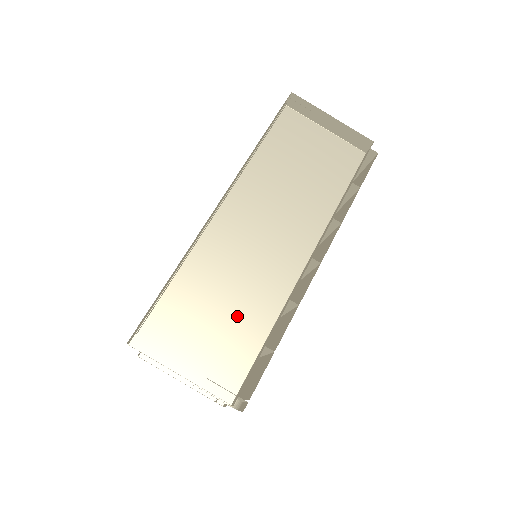
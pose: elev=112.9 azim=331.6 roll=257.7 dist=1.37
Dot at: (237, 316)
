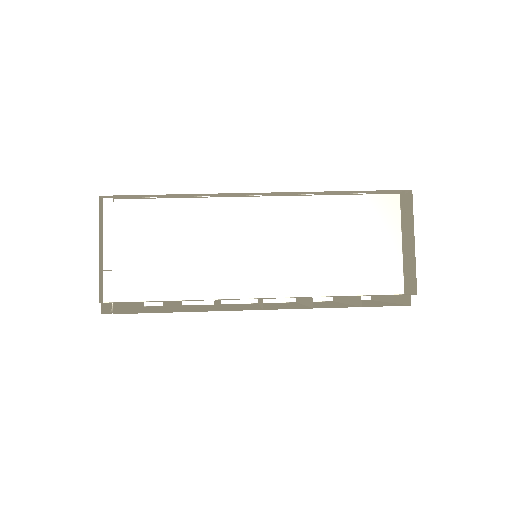
Dot at: (175, 266)
